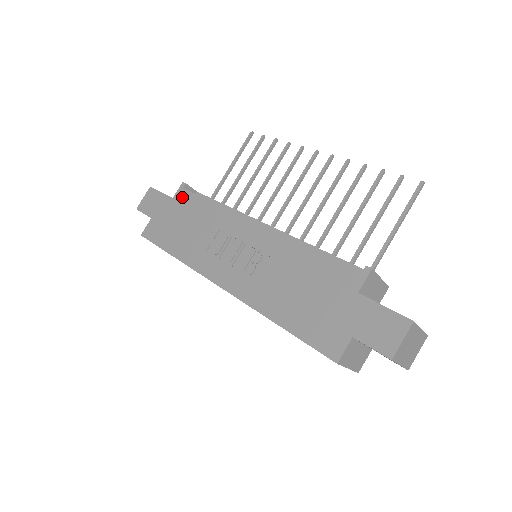
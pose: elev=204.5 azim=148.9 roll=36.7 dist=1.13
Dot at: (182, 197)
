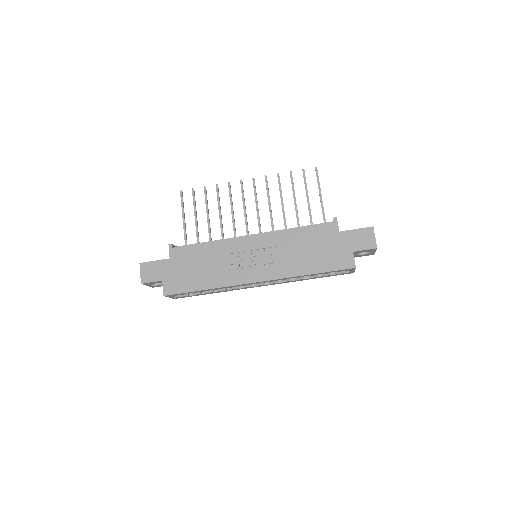
Dot at: (178, 253)
